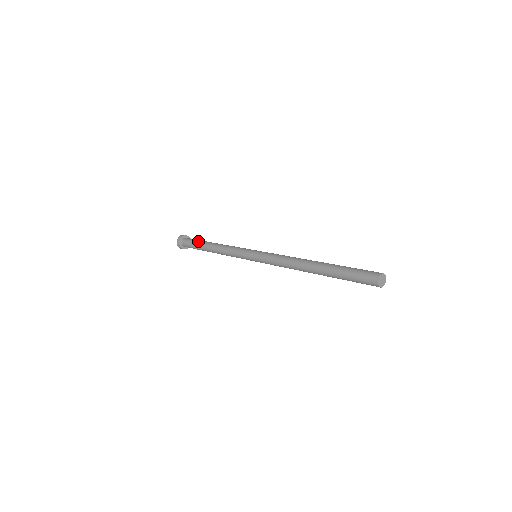
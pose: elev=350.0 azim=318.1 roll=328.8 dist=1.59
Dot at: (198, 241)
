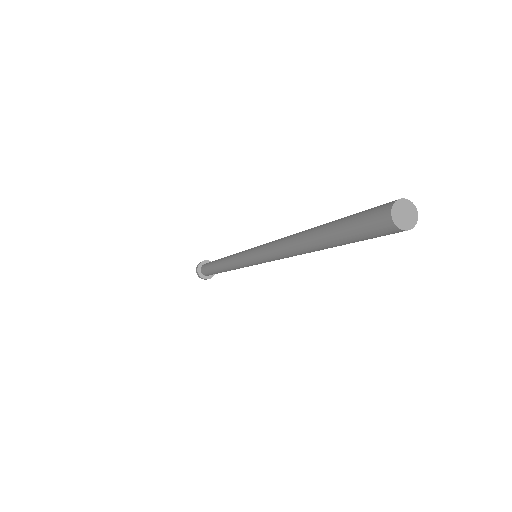
Dot at: occluded
